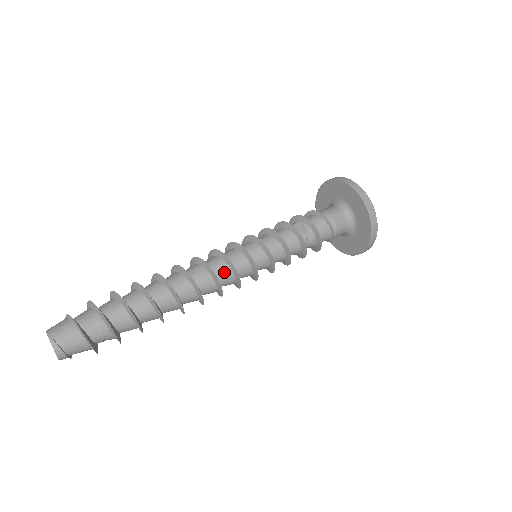
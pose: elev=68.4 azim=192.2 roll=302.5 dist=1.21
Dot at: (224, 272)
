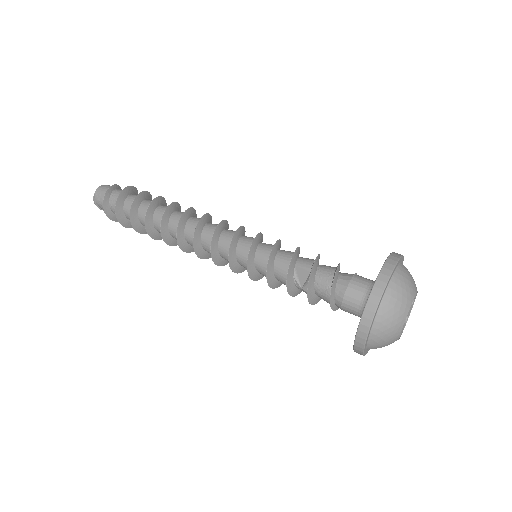
Dot at: (209, 252)
